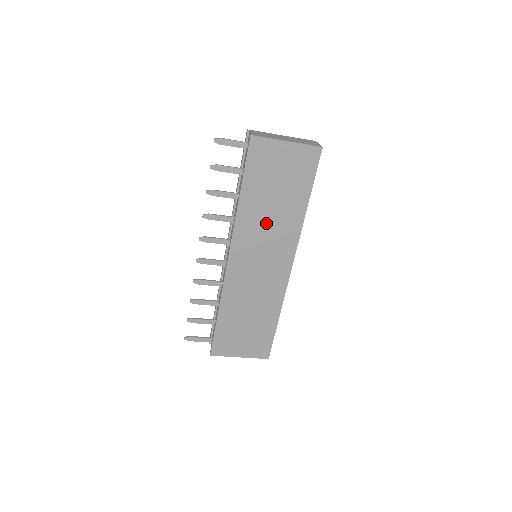
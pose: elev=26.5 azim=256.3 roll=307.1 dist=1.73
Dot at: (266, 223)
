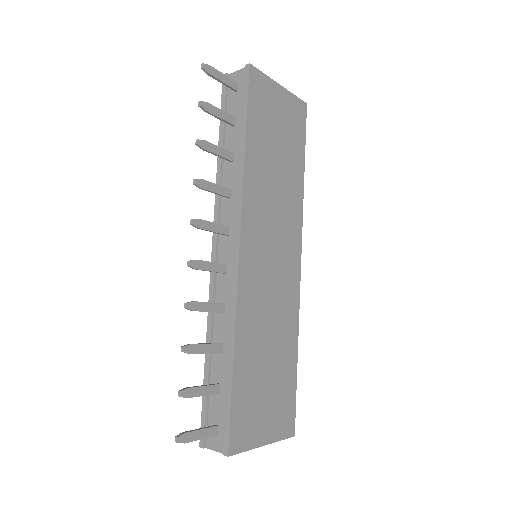
Dot at: (273, 194)
